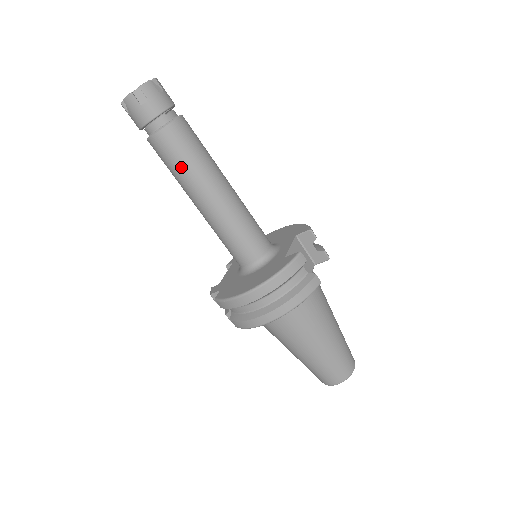
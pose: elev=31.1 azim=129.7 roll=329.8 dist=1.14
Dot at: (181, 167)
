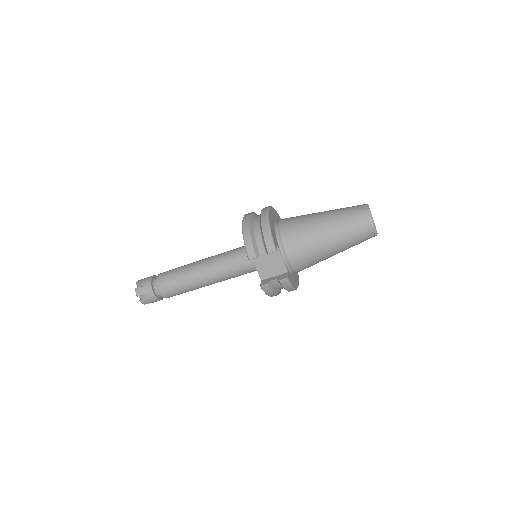
Dot at: occluded
